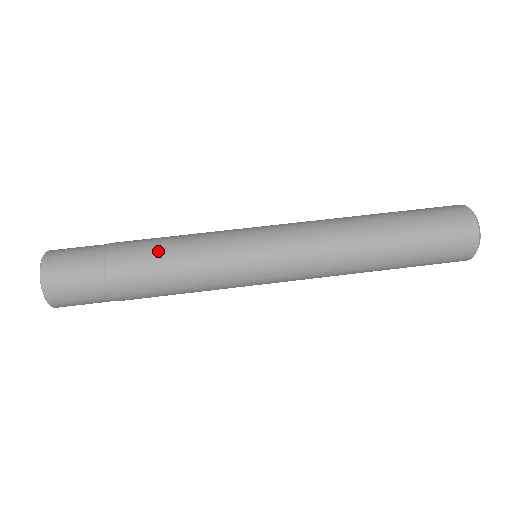
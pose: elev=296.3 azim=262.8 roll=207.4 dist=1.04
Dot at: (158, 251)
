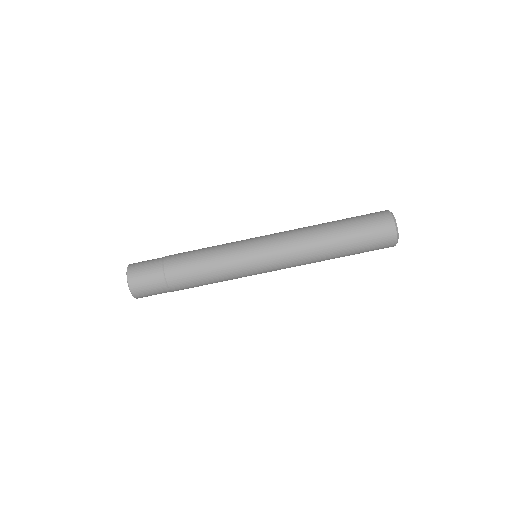
Dot at: (195, 263)
